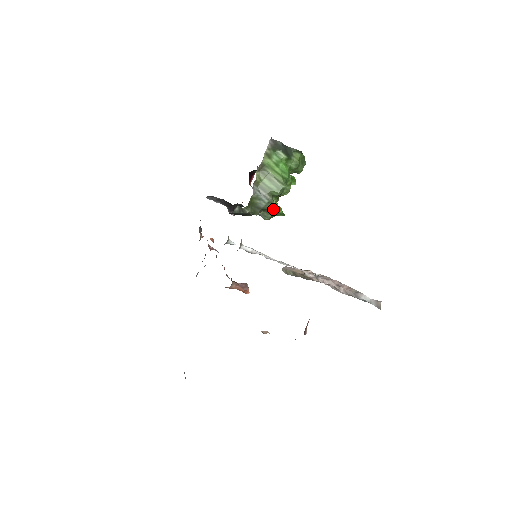
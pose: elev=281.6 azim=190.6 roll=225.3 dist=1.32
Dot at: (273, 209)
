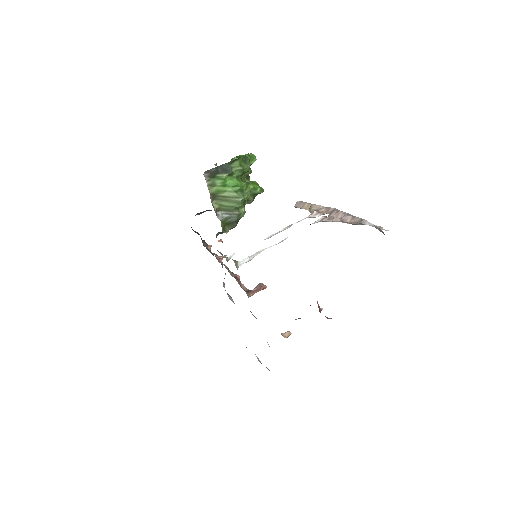
Dot at: (250, 194)
